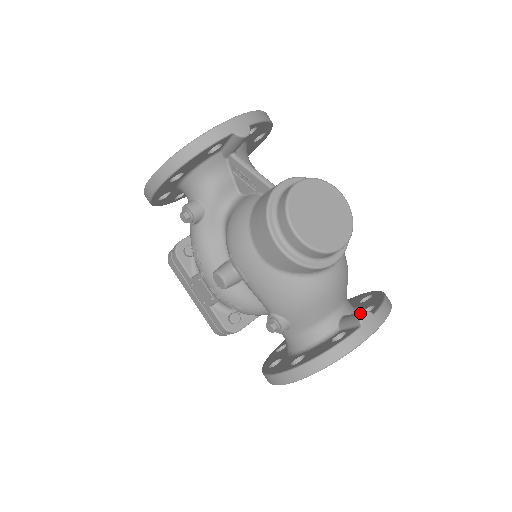
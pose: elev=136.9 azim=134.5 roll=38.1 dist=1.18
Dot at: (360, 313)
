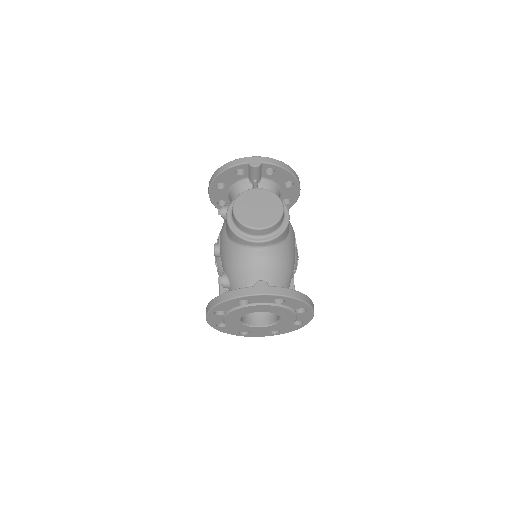
Dot at: (260, 281)
